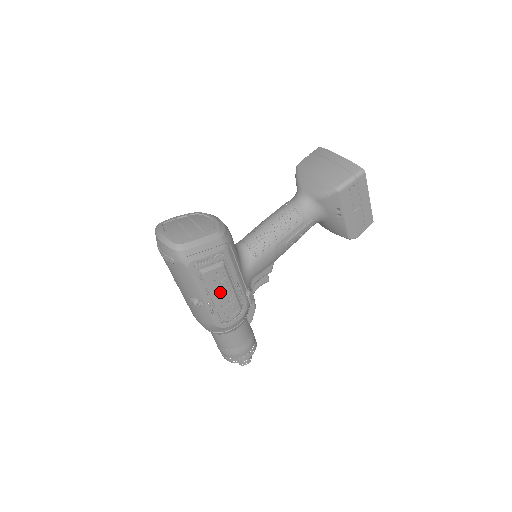
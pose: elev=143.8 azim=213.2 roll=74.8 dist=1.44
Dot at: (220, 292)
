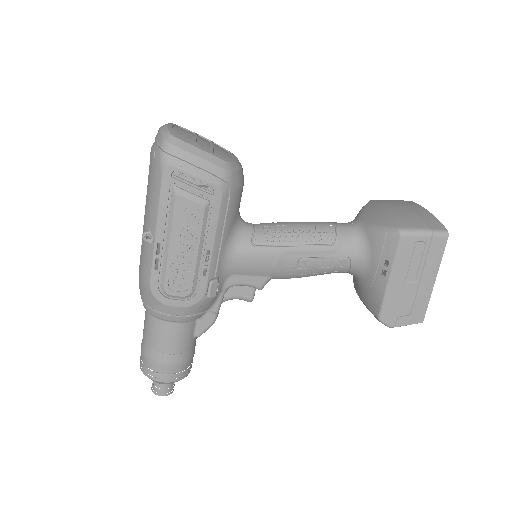
Dot at: (181, 241)
